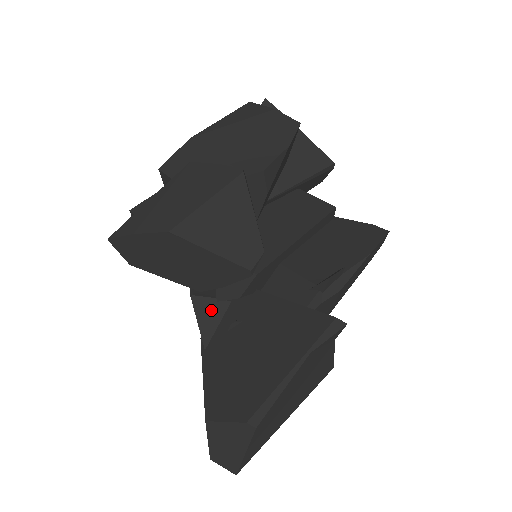
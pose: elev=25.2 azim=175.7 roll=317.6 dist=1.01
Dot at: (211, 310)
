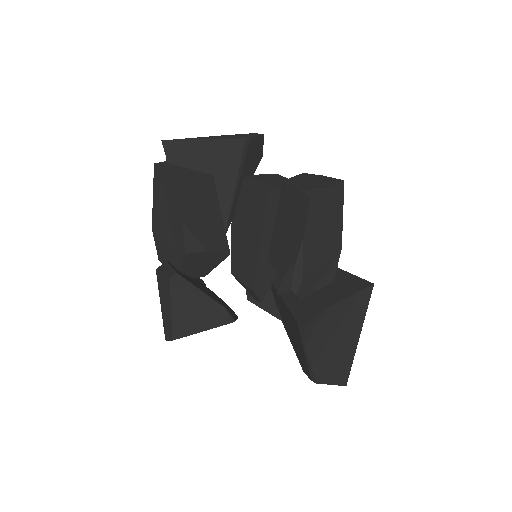
Dot at: (264, 299)
